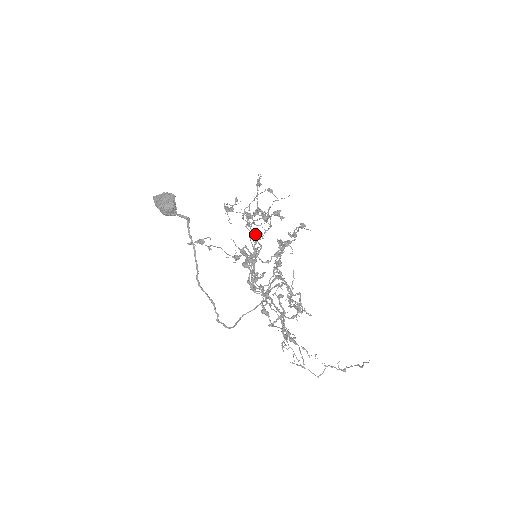
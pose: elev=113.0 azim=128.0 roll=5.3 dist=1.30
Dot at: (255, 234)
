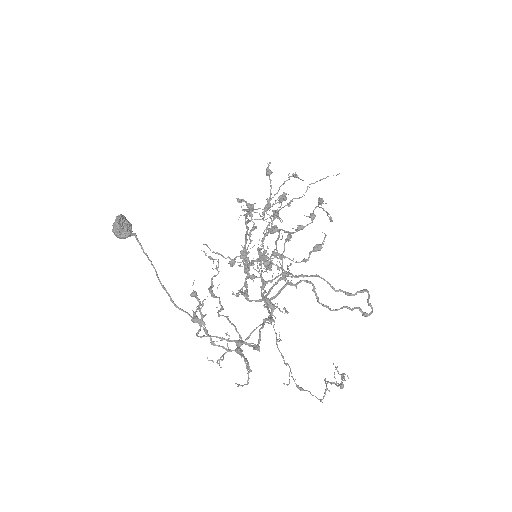
Dot at: occluded
